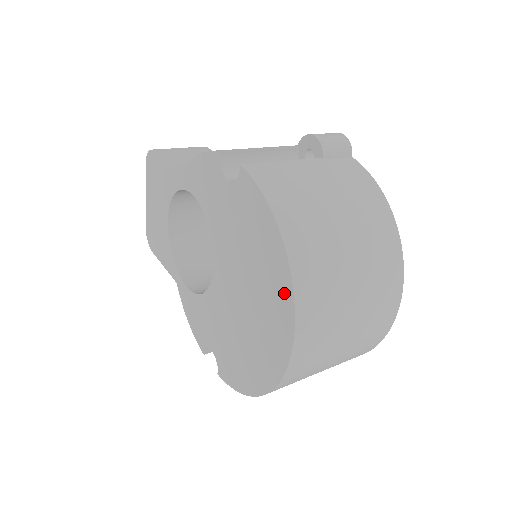
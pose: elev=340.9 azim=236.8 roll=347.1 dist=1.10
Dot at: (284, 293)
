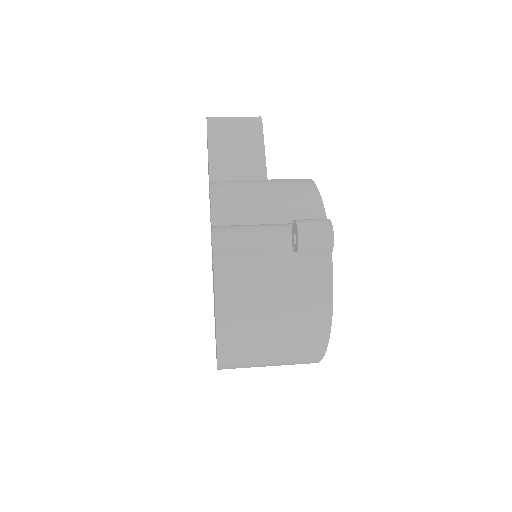
Dot at: (216, 347)
